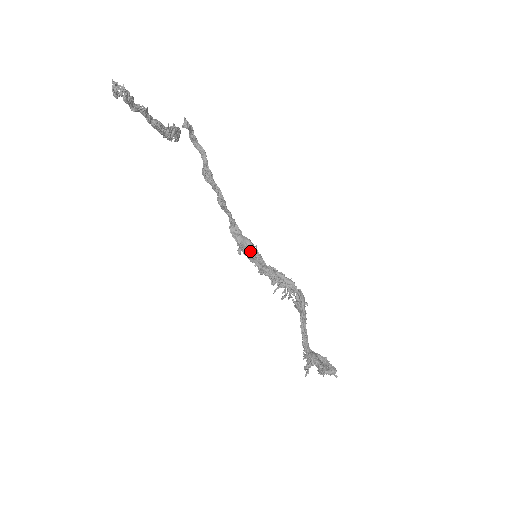
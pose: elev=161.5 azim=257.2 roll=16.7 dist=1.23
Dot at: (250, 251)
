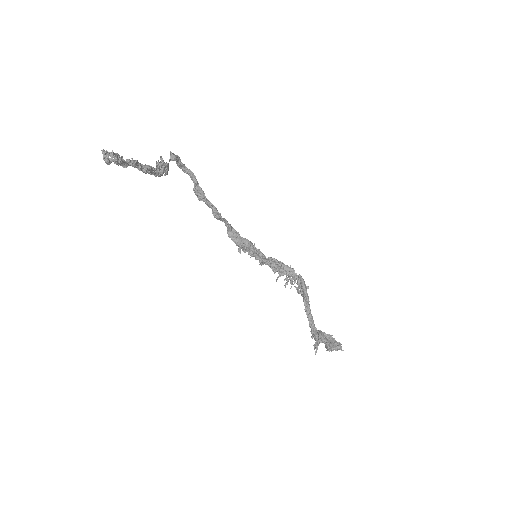
Dot at: (249, 248)
